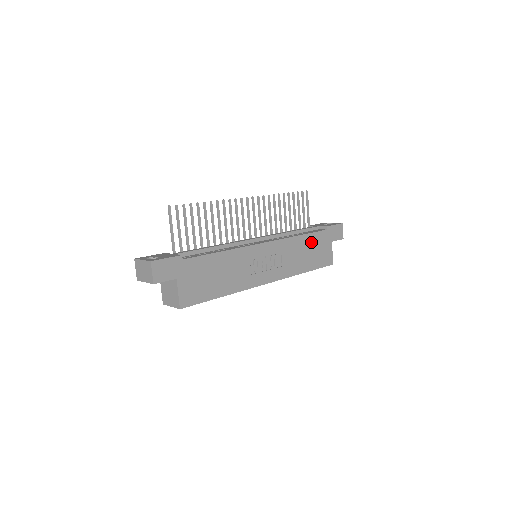
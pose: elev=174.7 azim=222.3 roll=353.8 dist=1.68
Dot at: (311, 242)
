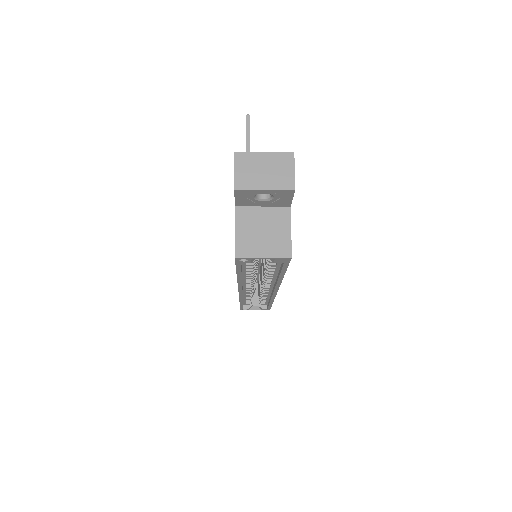
Dot at: occluded
